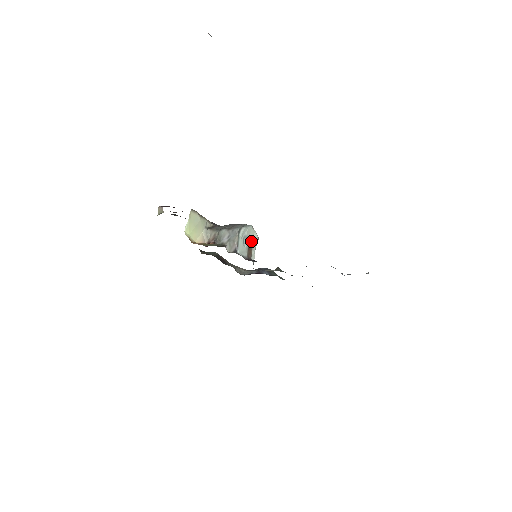
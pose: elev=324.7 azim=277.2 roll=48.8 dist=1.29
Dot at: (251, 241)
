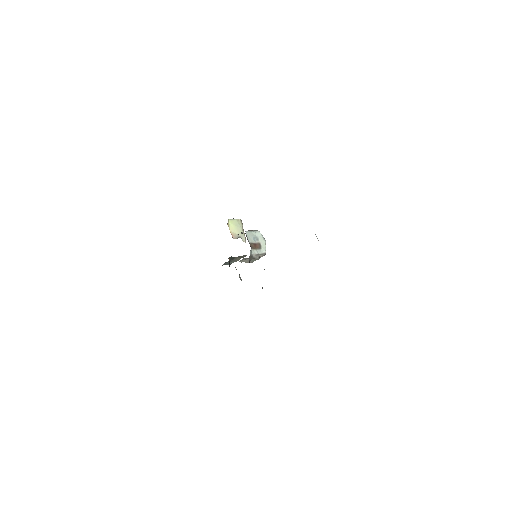
Dot at: (259, 246)
